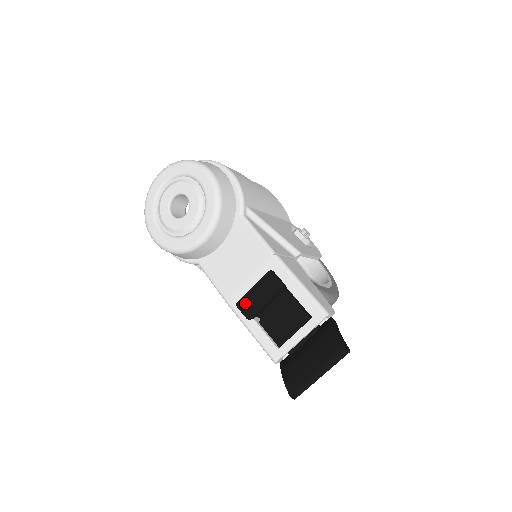
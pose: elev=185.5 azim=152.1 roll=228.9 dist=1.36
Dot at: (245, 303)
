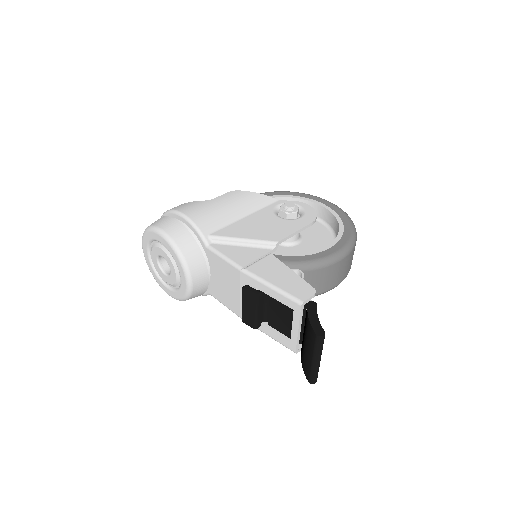
Dot at: (245, 318)
